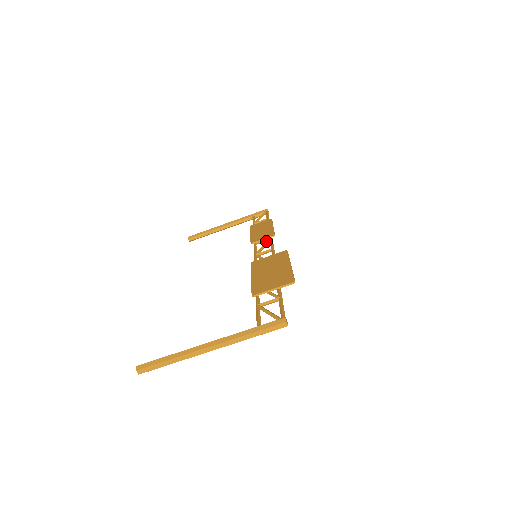
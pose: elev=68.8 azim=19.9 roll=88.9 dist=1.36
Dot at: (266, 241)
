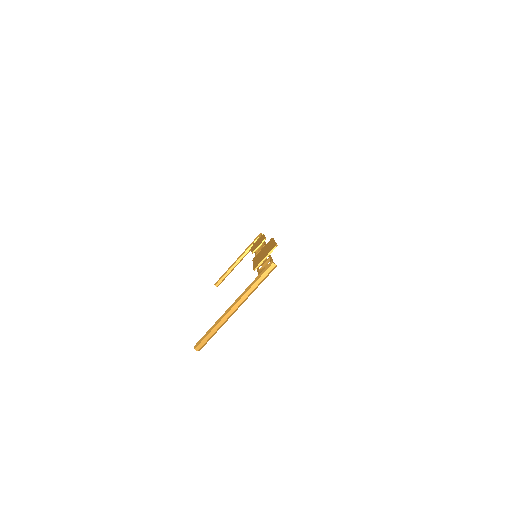
Dot at: (261, 245)
